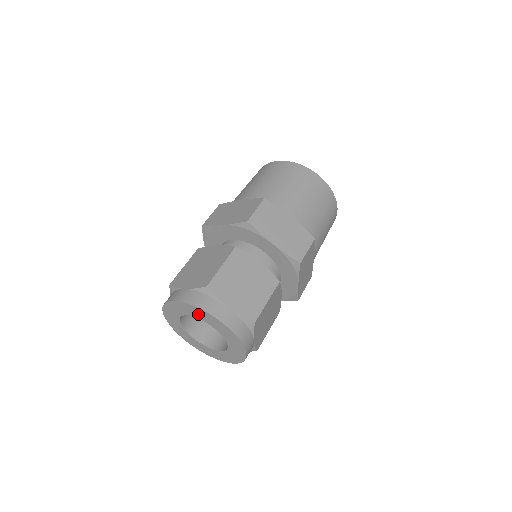
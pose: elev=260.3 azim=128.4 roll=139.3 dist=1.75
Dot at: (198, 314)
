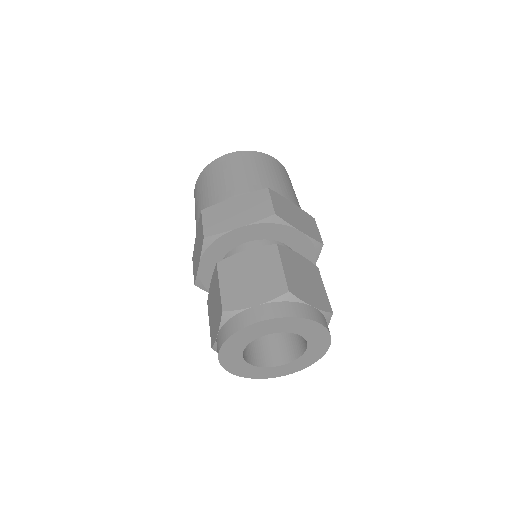
Dot at: (243, 339)
